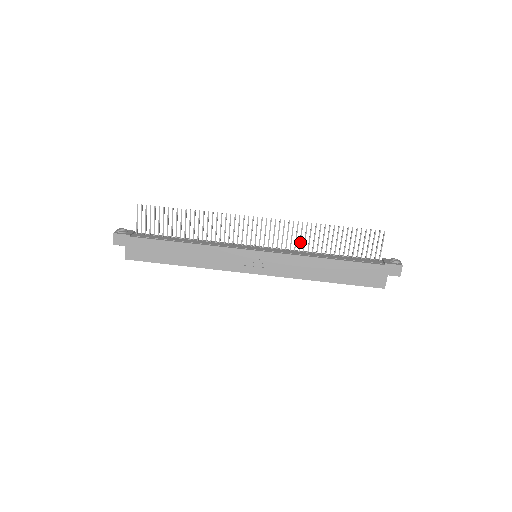
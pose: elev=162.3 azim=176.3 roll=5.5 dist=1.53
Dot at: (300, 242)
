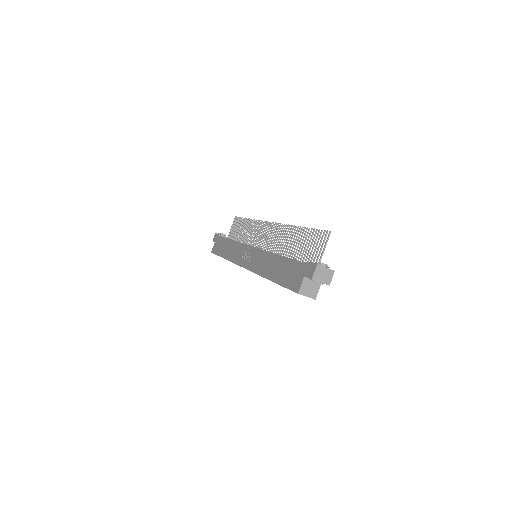
Dot at: (281, 245)
